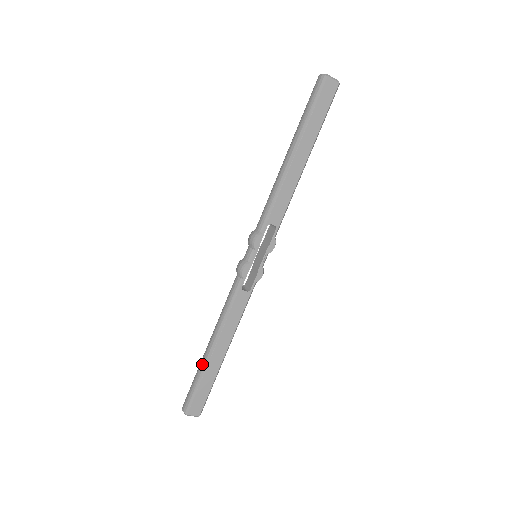
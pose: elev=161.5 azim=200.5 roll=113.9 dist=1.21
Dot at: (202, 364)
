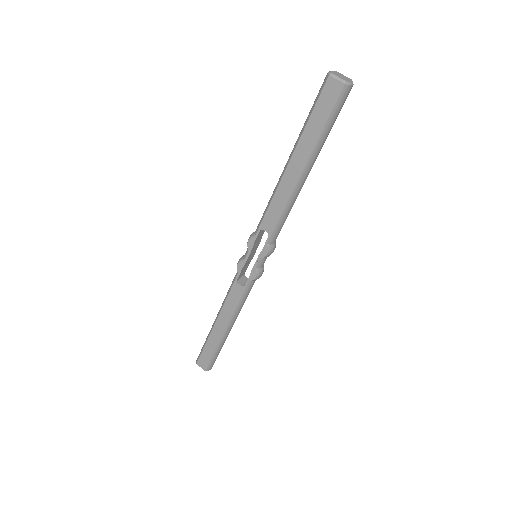
Dot at: (210, 330)
